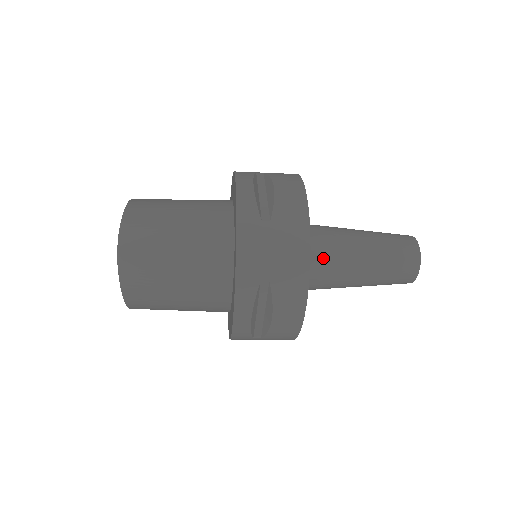
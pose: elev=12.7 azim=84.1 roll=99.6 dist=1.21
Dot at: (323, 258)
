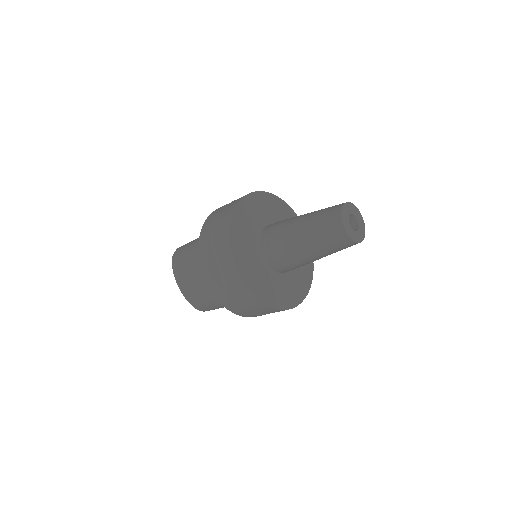
Dot at: (272, 231)
